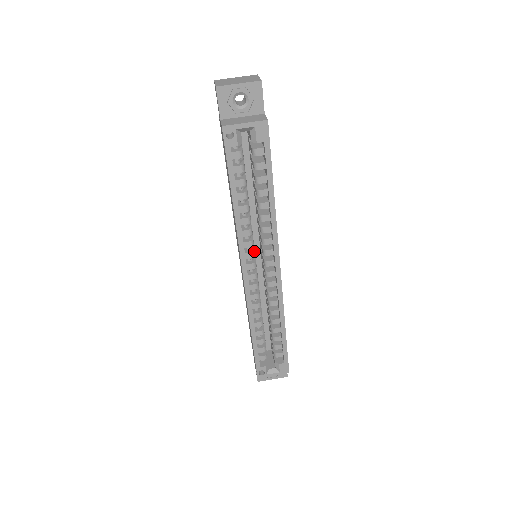
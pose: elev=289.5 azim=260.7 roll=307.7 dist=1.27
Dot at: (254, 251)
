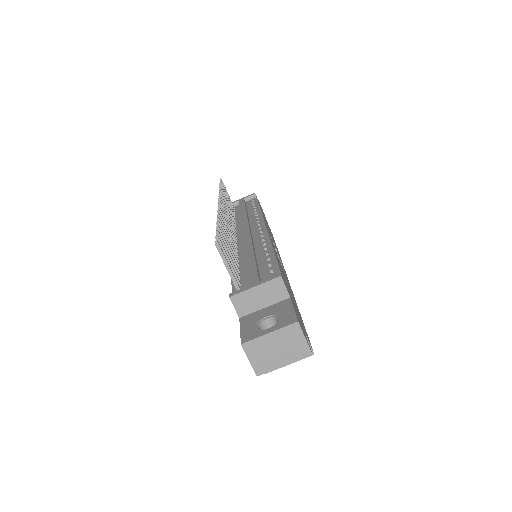
Dot at: occluded
